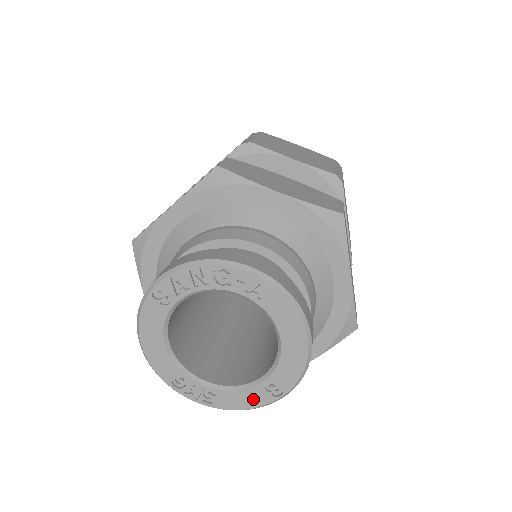
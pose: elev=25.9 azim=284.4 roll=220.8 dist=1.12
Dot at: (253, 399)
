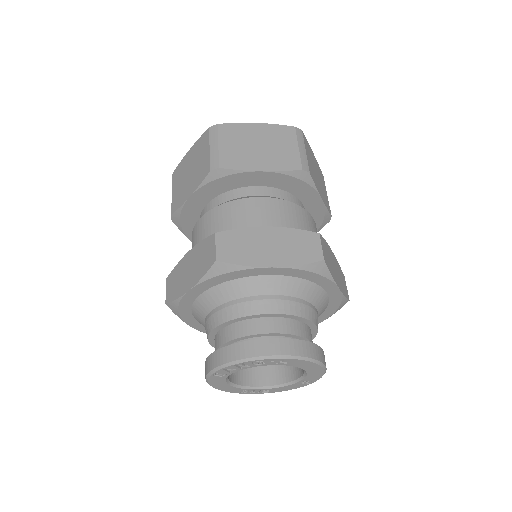
Dot at: (294, 387)
